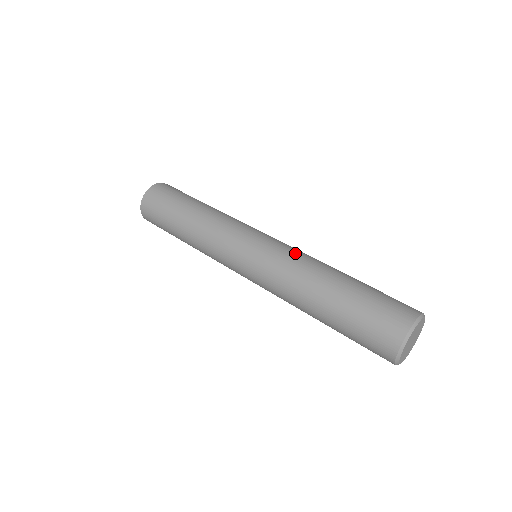
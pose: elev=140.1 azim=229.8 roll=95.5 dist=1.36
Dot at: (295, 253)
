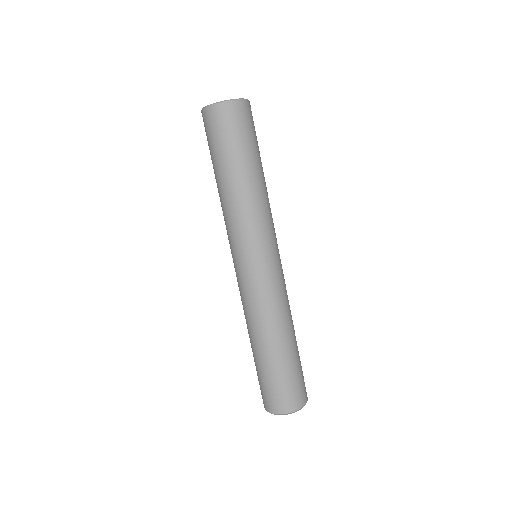
Dot at: (277, 299)
